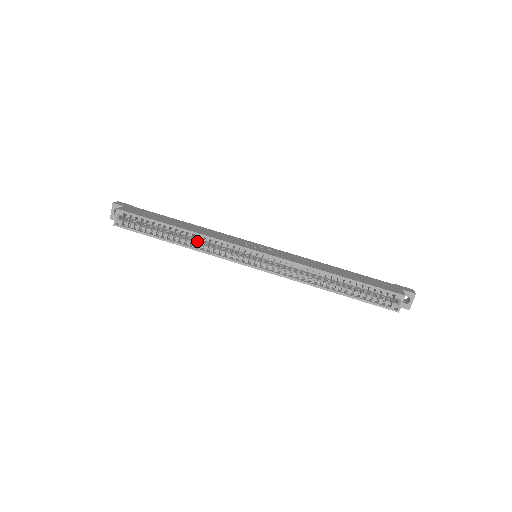
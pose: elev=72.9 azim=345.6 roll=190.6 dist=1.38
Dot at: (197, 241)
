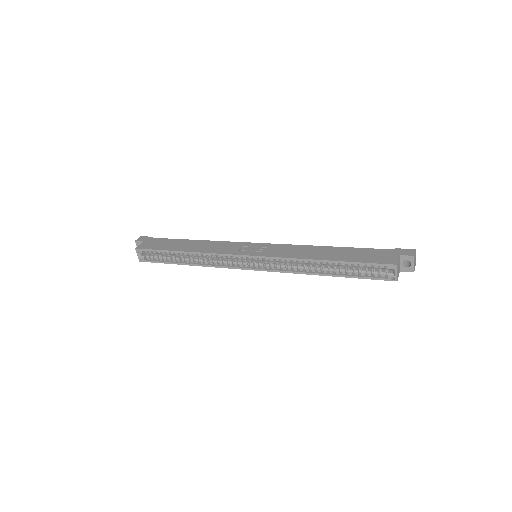
Dot at: (204, 257)
